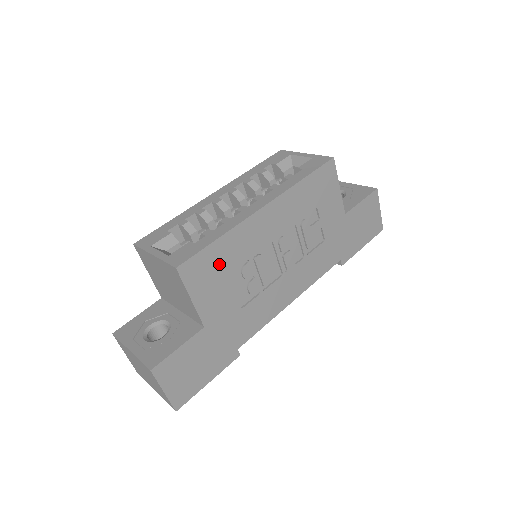
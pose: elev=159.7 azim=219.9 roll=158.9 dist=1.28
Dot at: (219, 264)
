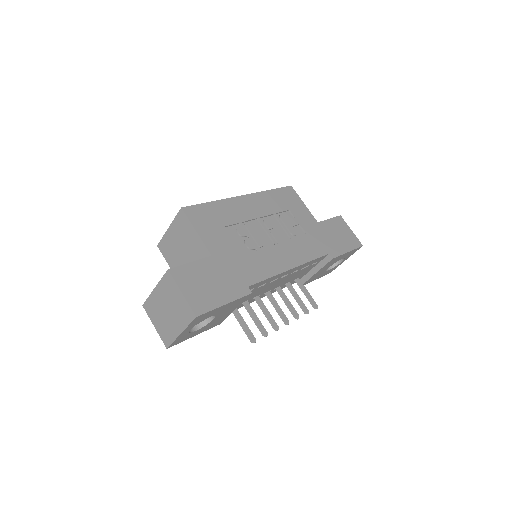
Dot at: (215, 217)
